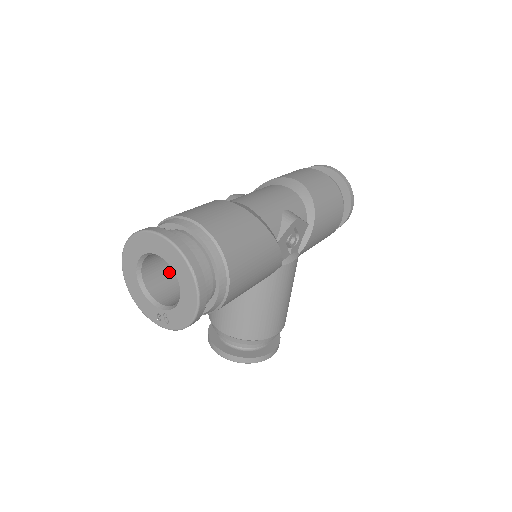
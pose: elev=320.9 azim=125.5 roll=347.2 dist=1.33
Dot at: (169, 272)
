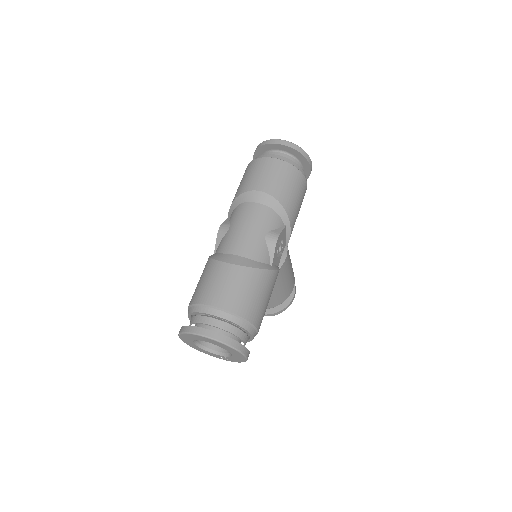
Dot at: occluded
